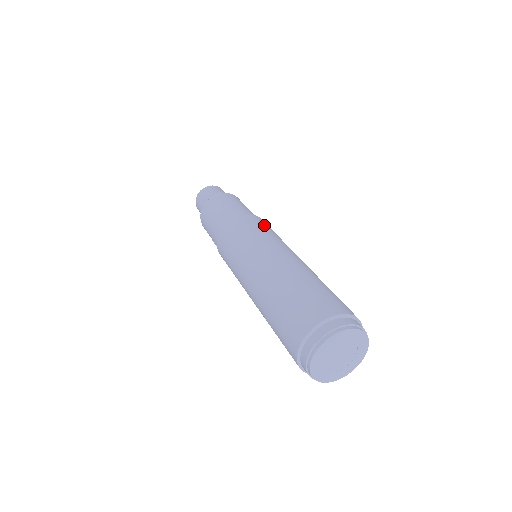
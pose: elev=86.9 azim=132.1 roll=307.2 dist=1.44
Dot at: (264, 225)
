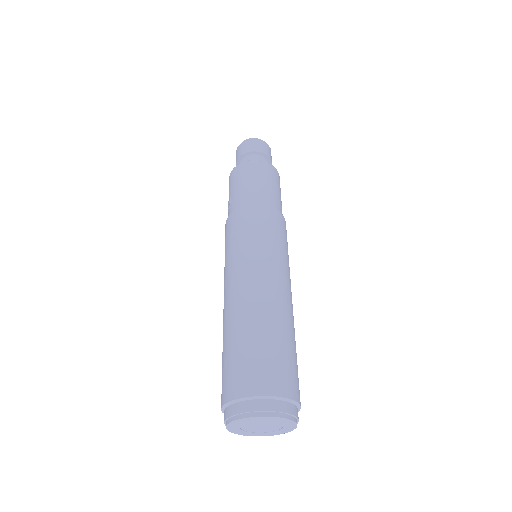
Dot at: occluded
